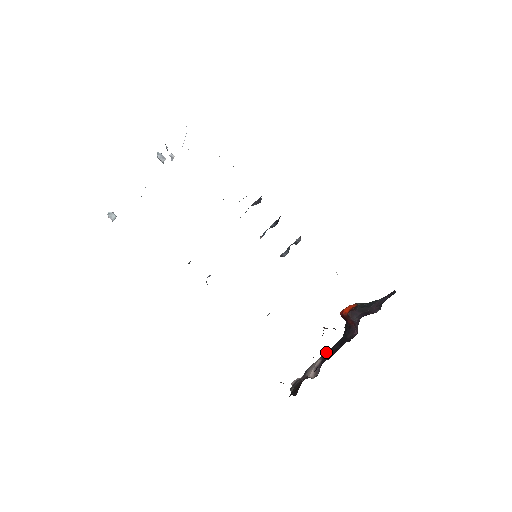
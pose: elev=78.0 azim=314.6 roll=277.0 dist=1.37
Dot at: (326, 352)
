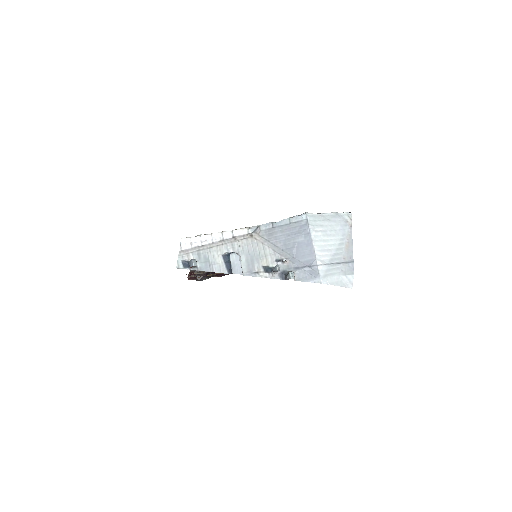
Dot at: occluded
